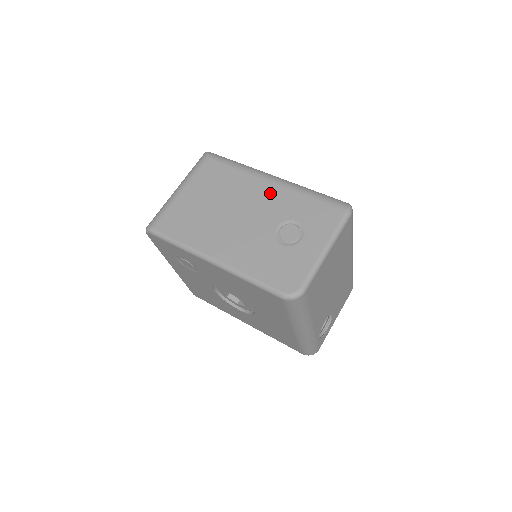
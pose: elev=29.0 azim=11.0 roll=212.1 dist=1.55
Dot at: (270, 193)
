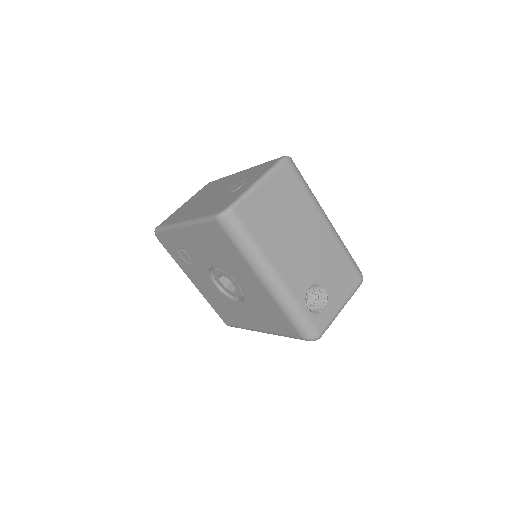
Dot at: (236, 176)
